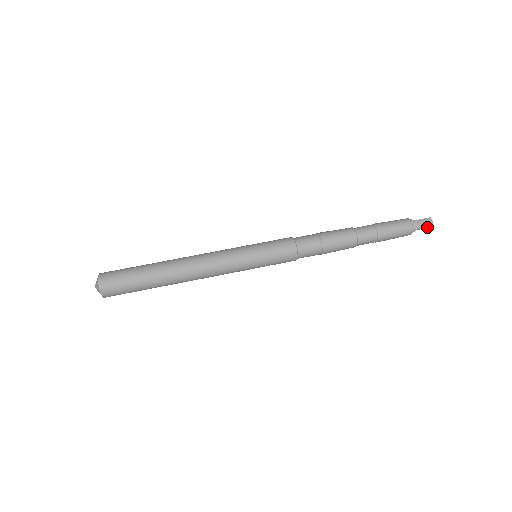
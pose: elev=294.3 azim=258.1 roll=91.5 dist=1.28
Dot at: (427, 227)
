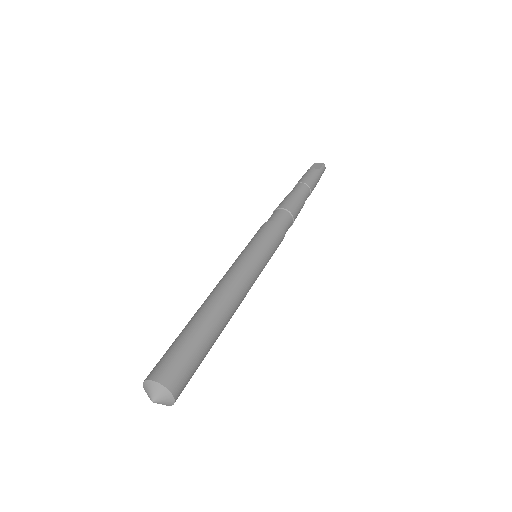
Dot at: occluded
